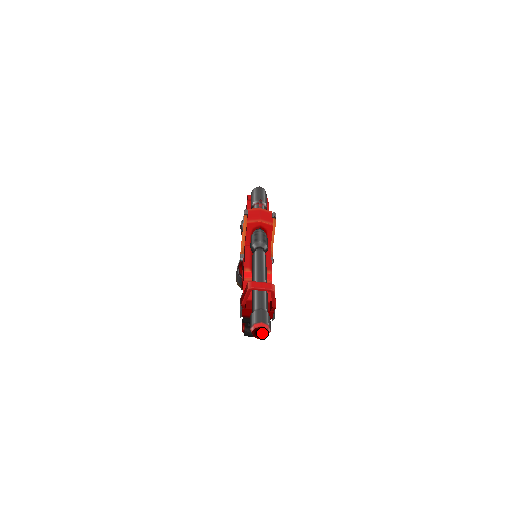
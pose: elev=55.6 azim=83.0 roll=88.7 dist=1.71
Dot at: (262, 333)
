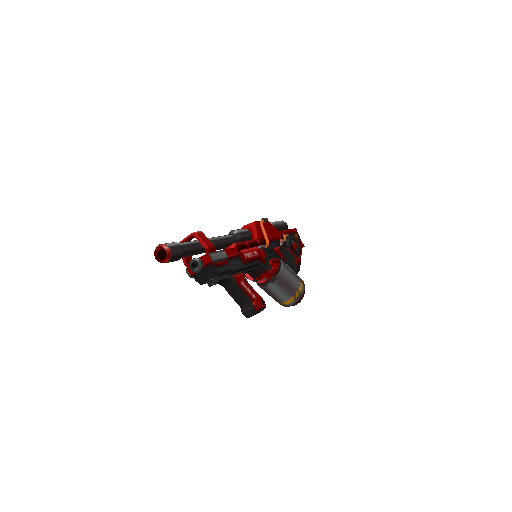
Dot at: (164, 255)
